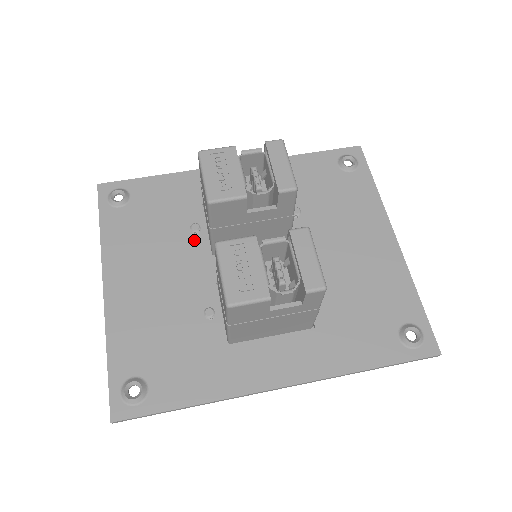
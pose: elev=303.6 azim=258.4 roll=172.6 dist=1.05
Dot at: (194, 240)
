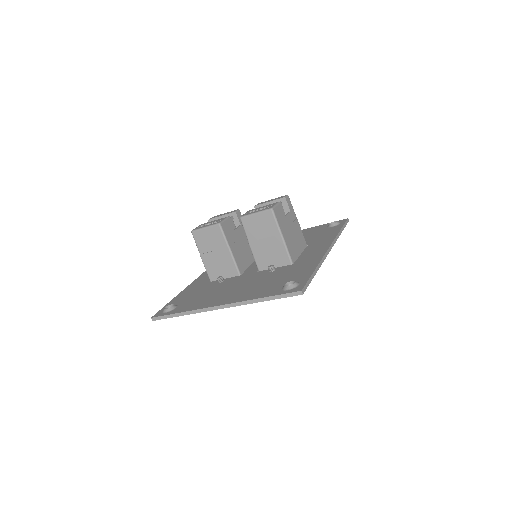
Dot at: (226, 281)
